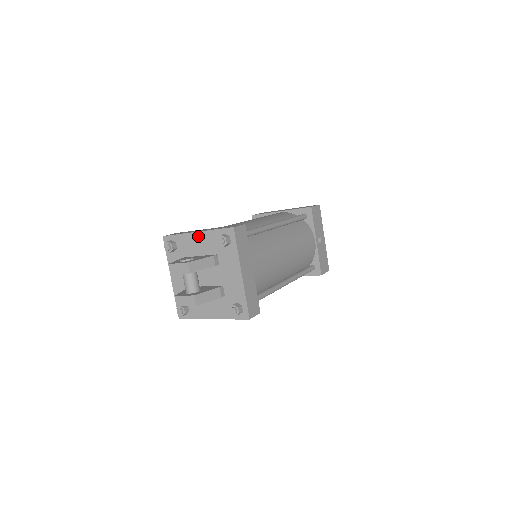
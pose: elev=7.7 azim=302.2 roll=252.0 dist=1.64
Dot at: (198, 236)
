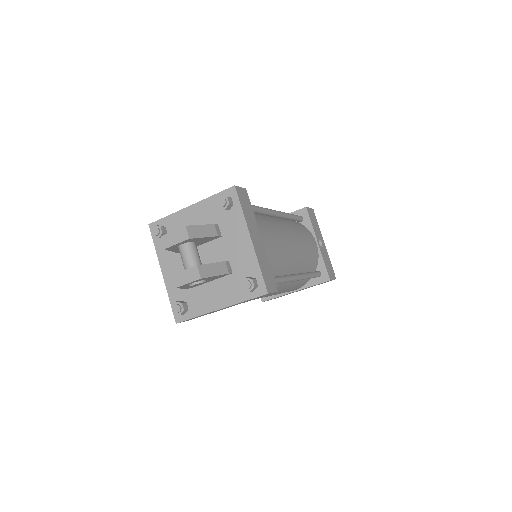
Dot at: (192, 210)
